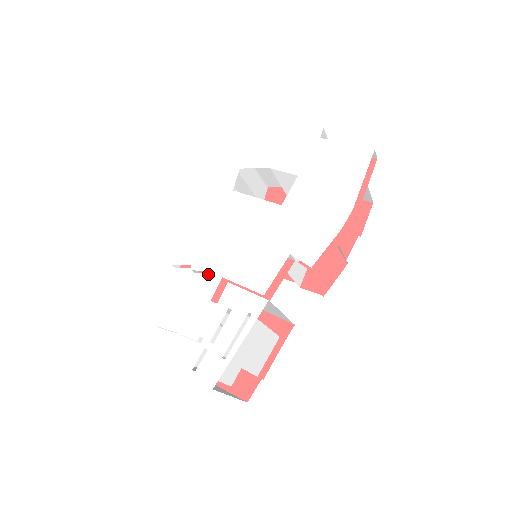
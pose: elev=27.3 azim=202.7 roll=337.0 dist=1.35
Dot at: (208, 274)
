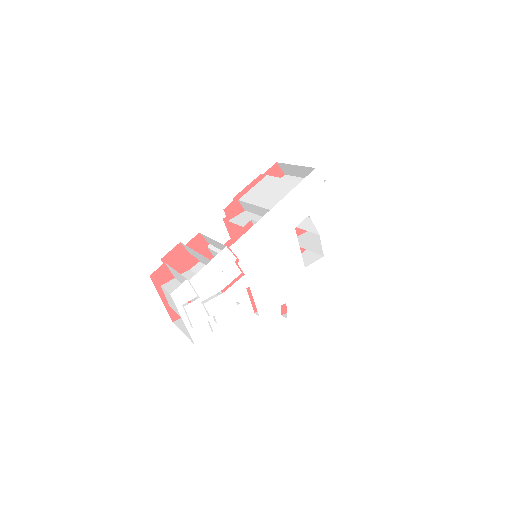
Dot at: (244, 277)
